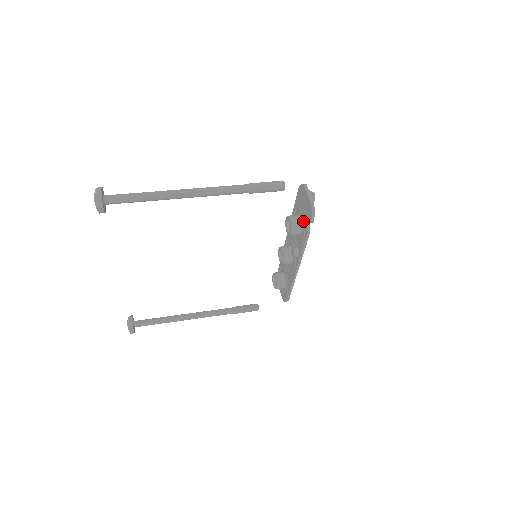
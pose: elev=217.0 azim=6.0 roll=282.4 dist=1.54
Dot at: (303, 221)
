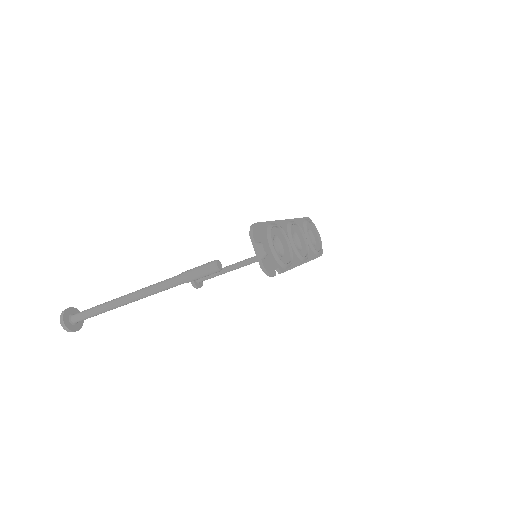
Dot at: occluded
